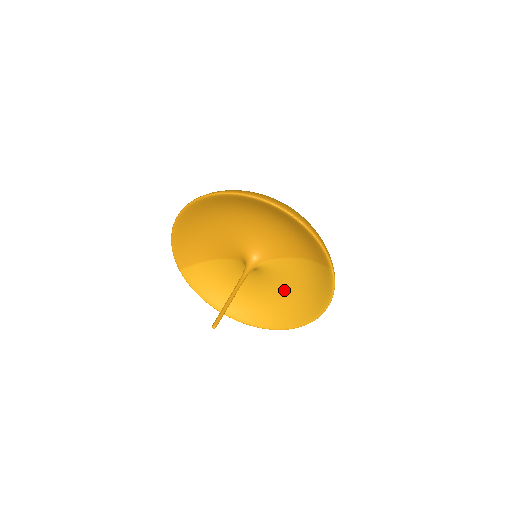
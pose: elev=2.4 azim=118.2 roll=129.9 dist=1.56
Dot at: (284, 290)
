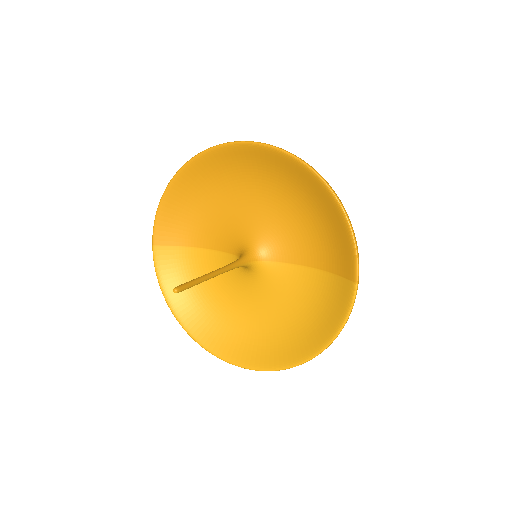
Dot at: (274, 314)
